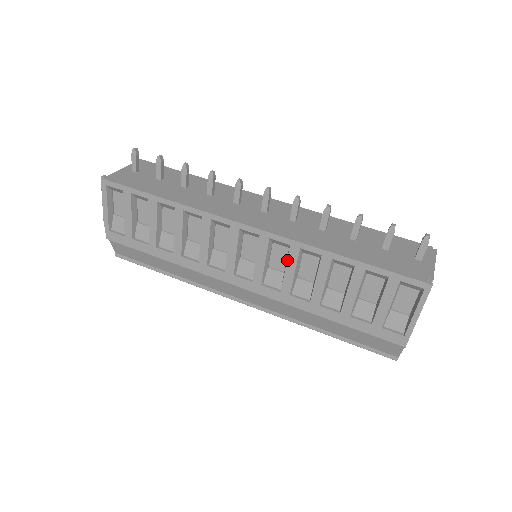
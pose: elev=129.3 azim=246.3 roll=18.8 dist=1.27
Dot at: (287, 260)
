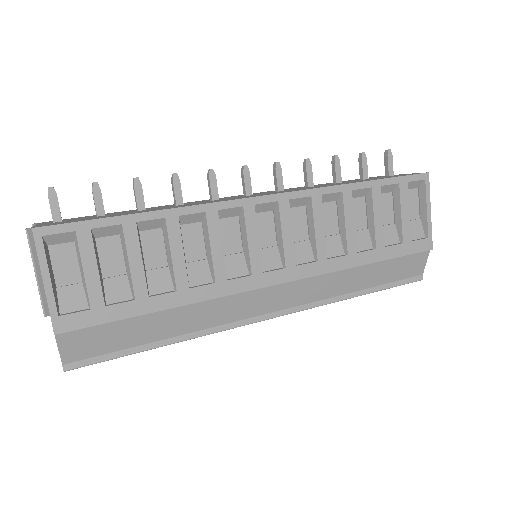
Dot at: (313, 216)
